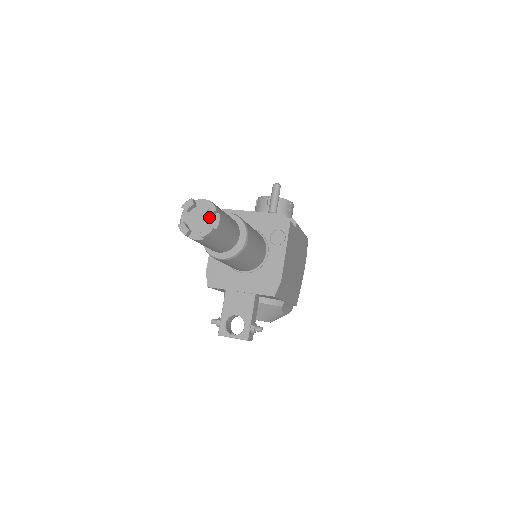
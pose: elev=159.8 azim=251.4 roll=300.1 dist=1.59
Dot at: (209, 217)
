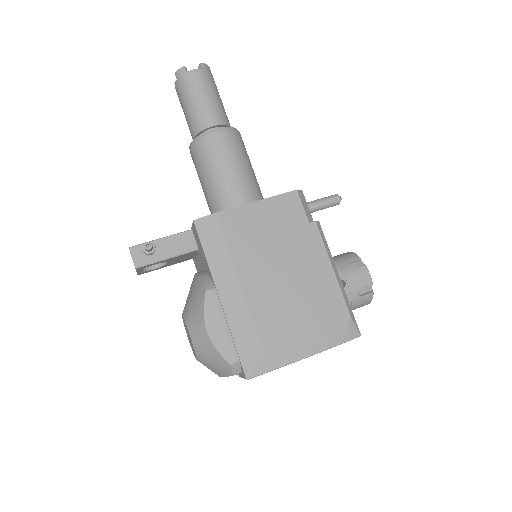
Dot at: occluded
